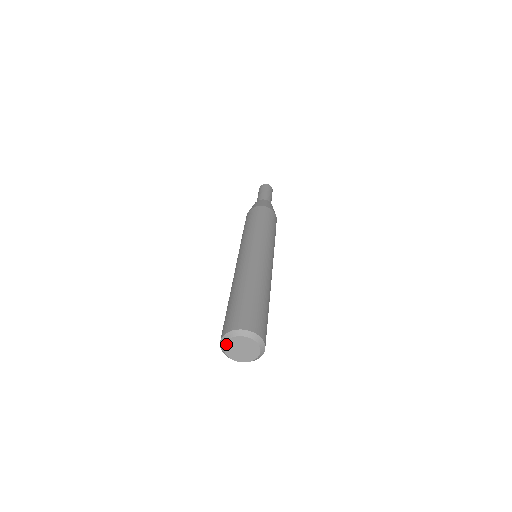
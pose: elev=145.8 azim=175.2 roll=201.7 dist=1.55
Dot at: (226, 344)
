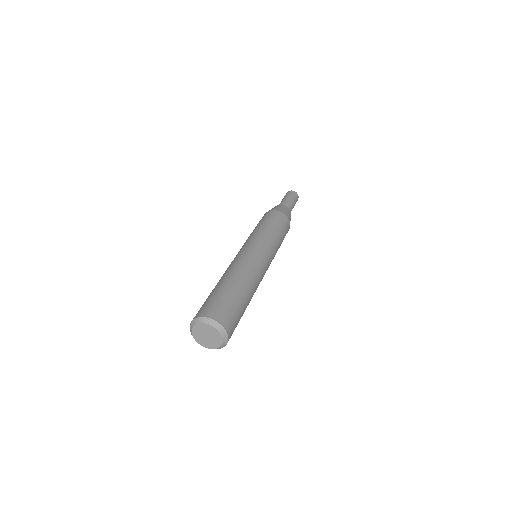
Dot at: (199, 324)
